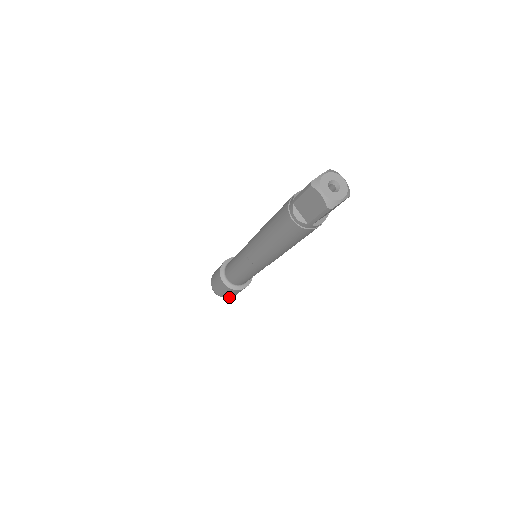
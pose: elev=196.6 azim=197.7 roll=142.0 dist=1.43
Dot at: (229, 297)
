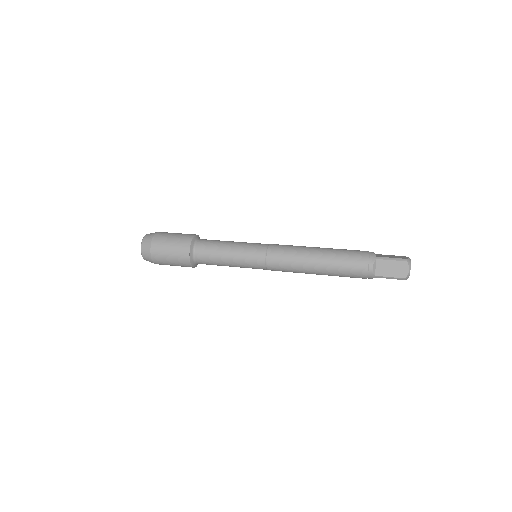
Dot at: (156, 263)
